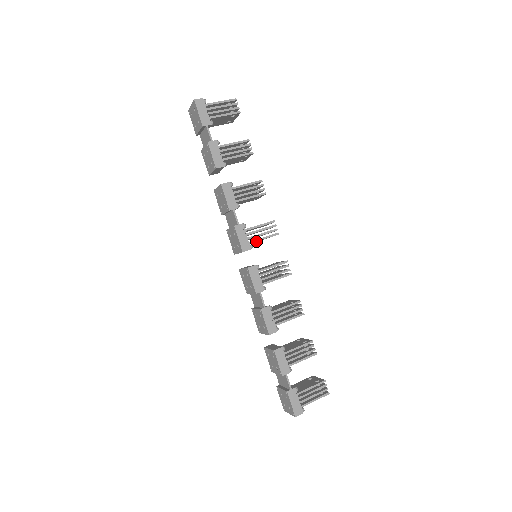
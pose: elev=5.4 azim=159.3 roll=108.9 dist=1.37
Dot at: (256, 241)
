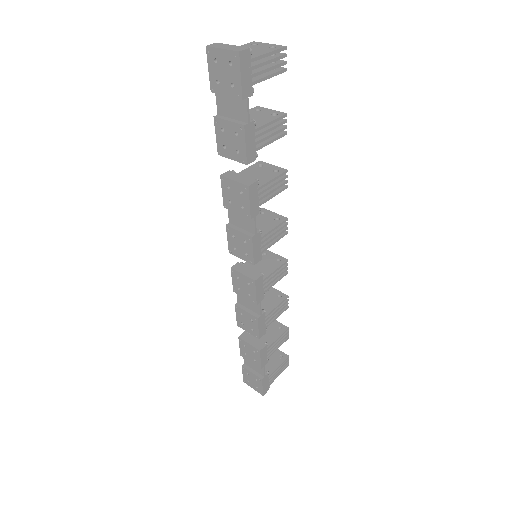
Dot at: occluded
